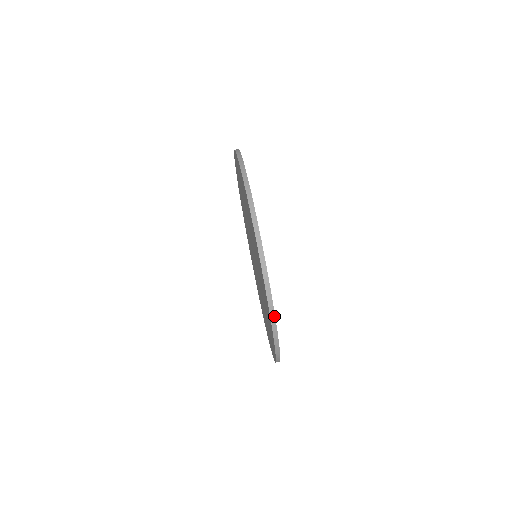
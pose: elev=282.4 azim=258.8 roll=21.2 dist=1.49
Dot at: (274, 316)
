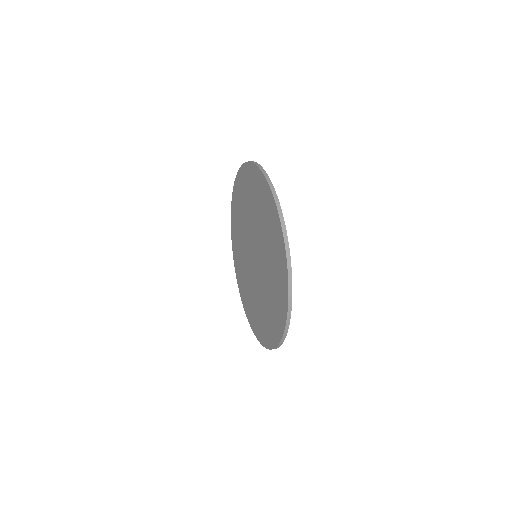
Dot at: (273, 188)
